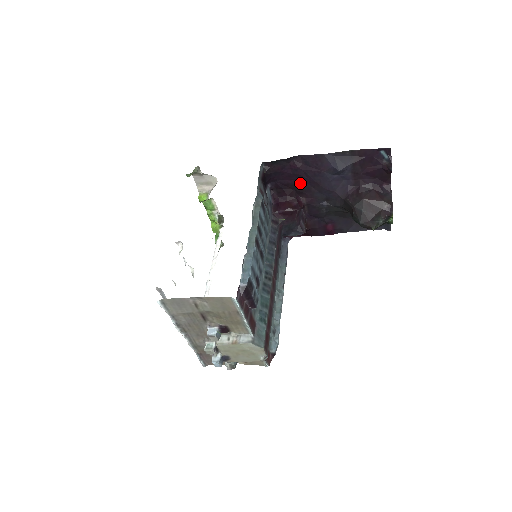
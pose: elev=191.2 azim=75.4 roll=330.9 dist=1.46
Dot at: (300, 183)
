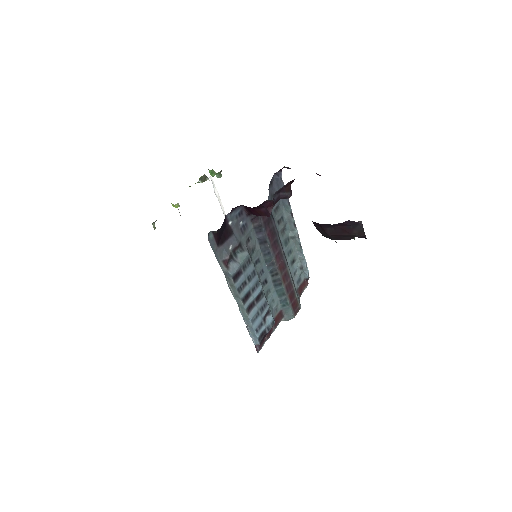
Dot at: occluded
